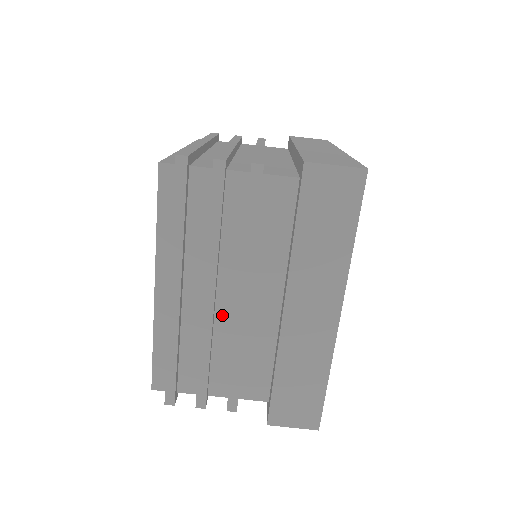
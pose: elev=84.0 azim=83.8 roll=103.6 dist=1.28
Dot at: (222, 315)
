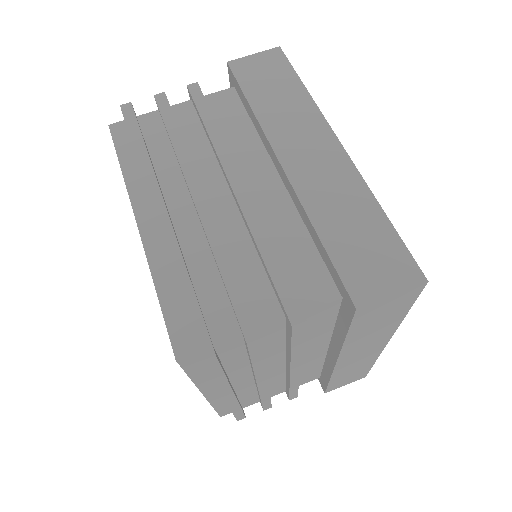
Dot at: (224, 220)
